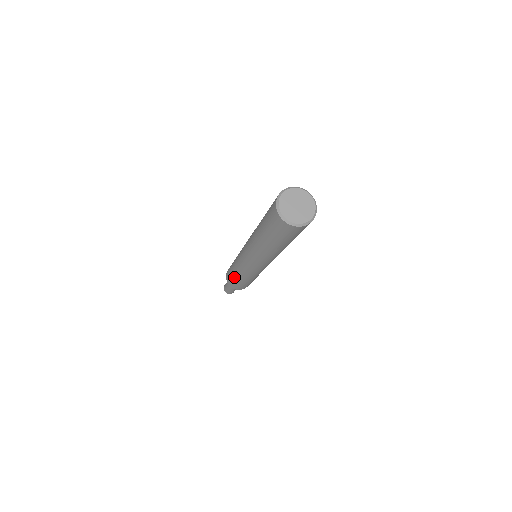
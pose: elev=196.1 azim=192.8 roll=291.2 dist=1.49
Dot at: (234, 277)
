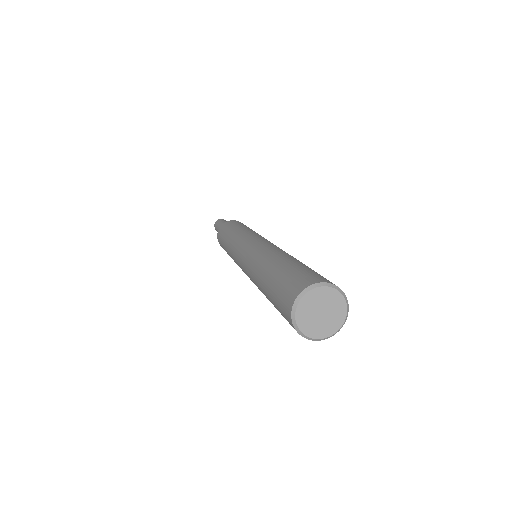
Dot at: occluded
